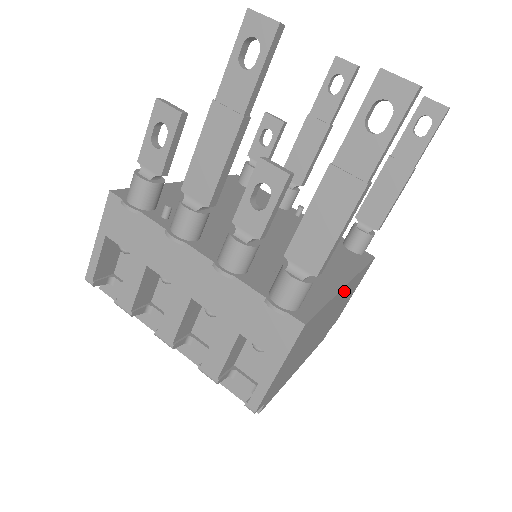
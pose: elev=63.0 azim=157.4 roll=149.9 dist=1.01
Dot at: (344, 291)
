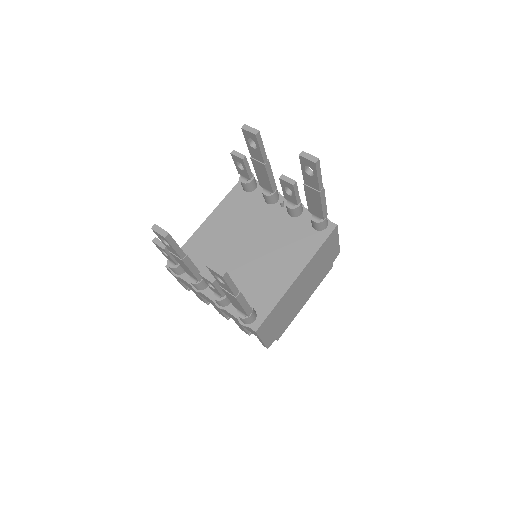
Dot at: (302, 276)
